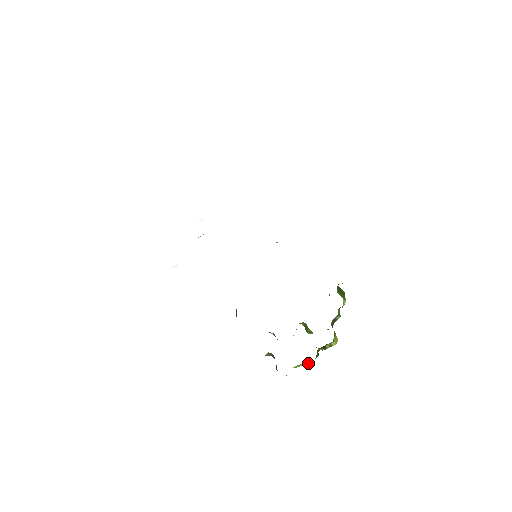
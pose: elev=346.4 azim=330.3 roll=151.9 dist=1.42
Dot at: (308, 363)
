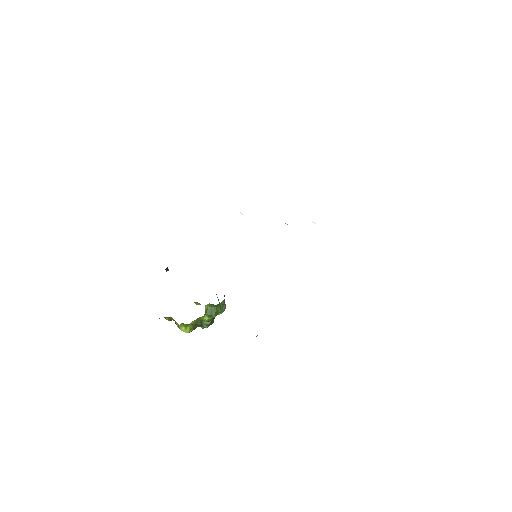
Dot at: occluded
